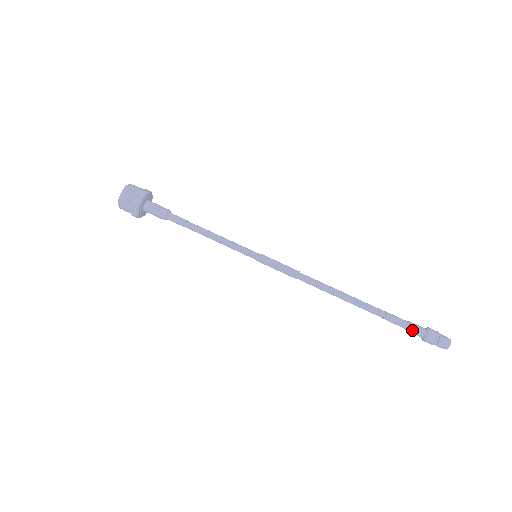
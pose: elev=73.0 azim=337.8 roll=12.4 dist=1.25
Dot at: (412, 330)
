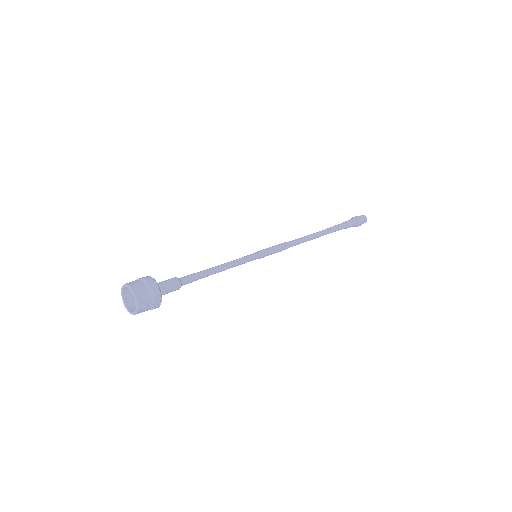
Dot at: occluded
